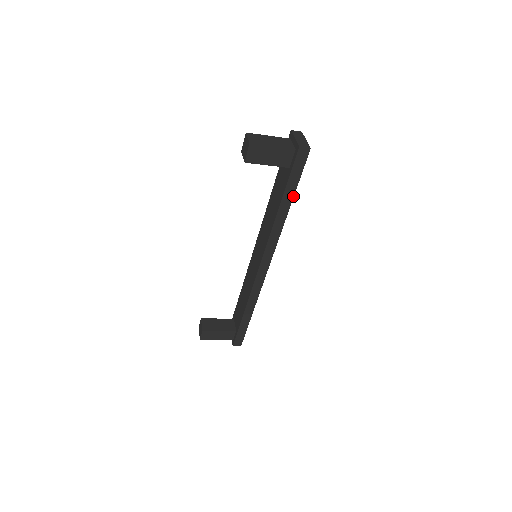
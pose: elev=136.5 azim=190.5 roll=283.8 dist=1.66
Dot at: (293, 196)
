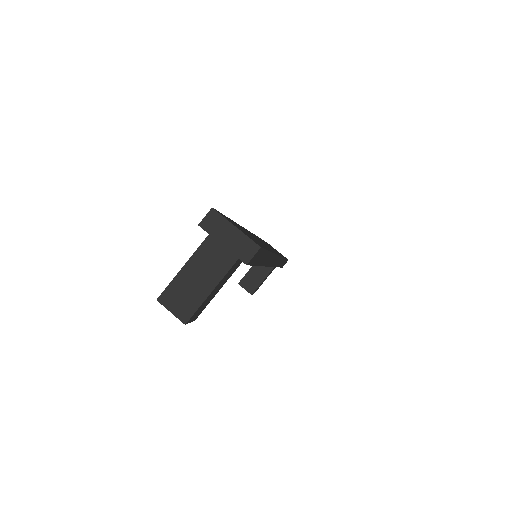
Dot at: (269, 252)
